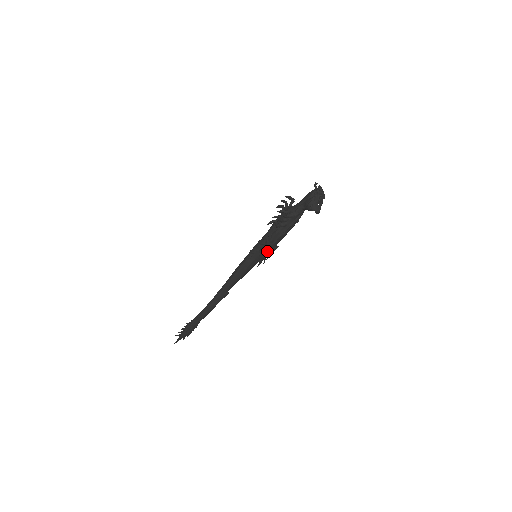
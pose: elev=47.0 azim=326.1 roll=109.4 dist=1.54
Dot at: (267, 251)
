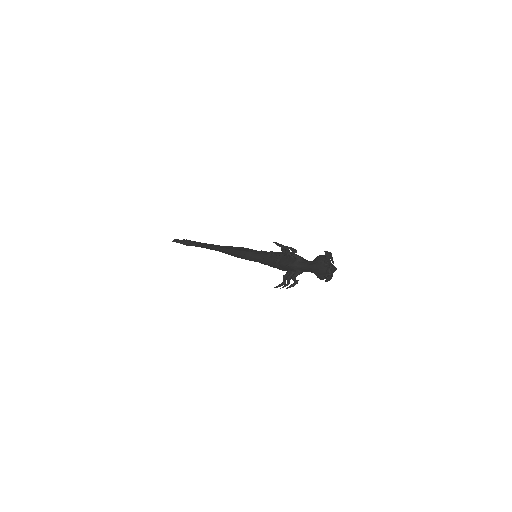
Dot at: occluded
